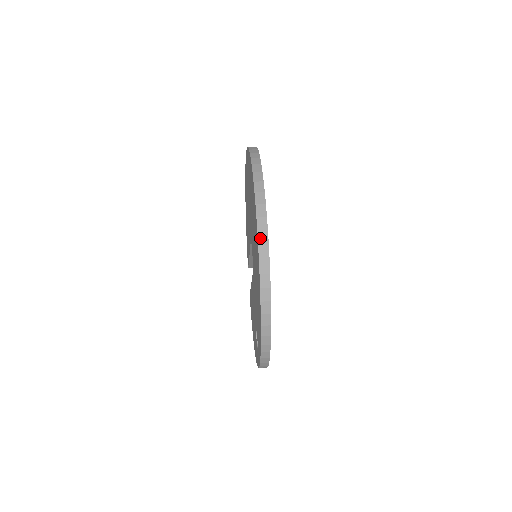
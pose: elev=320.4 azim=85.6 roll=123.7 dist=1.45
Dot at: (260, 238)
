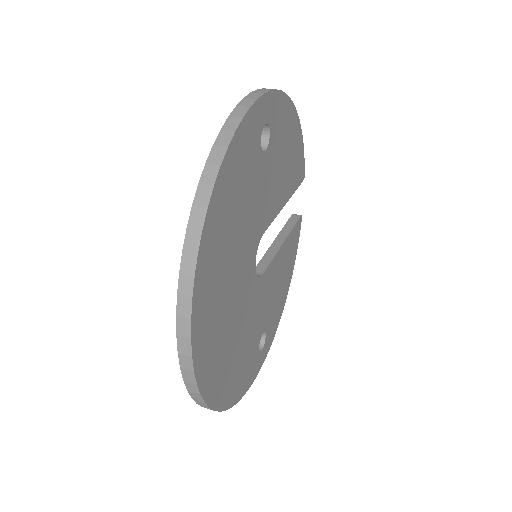
Dot at: (185, 375)
